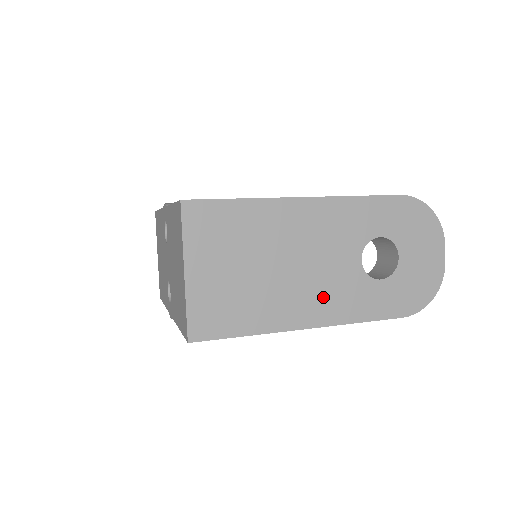
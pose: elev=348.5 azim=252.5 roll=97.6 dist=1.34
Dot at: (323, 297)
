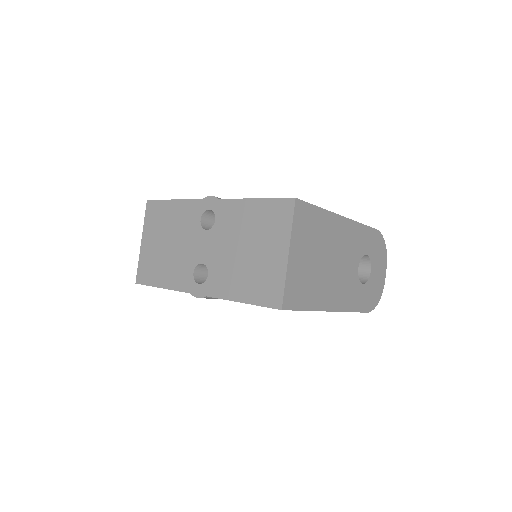
Dot at: (341, 290)
